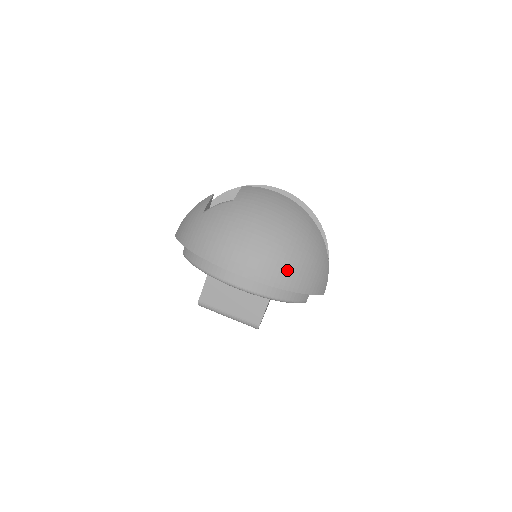
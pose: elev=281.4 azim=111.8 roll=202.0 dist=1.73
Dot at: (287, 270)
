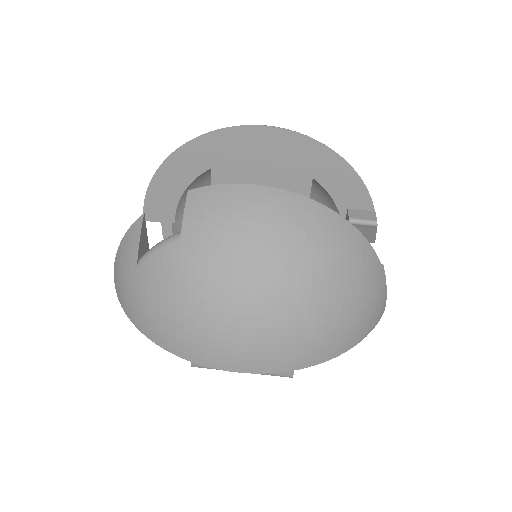
Dot at: (316, 339)
